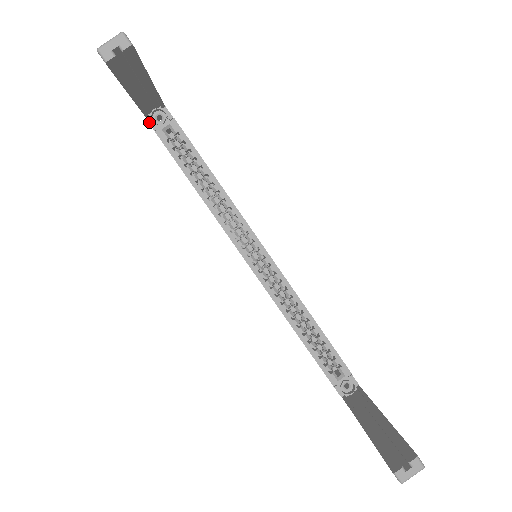
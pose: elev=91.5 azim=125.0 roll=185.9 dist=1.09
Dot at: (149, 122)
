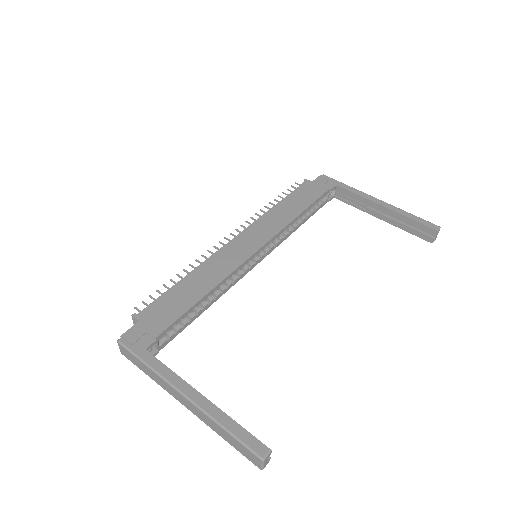
Dot at: occluded
